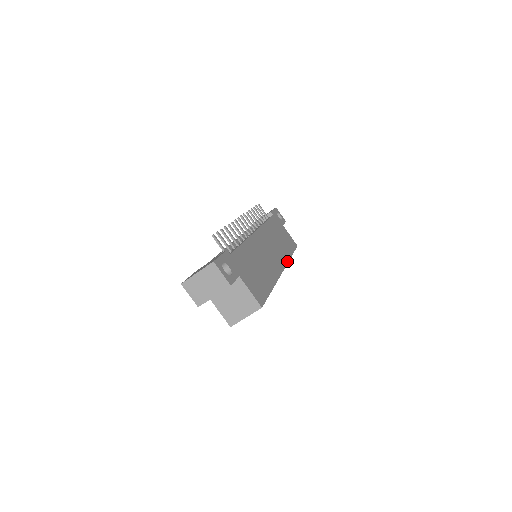
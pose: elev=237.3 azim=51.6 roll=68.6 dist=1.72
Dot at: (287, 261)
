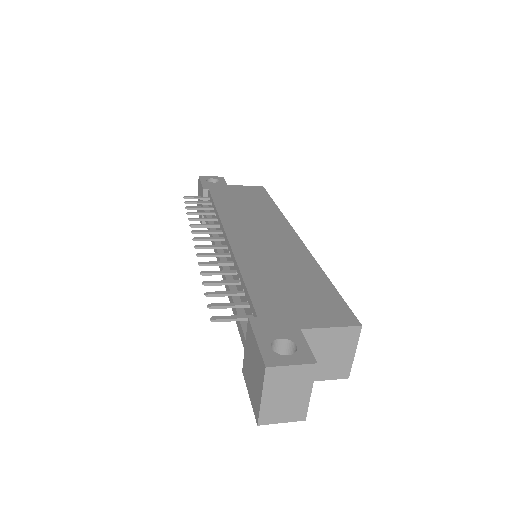
Dot at: (284, 219)
